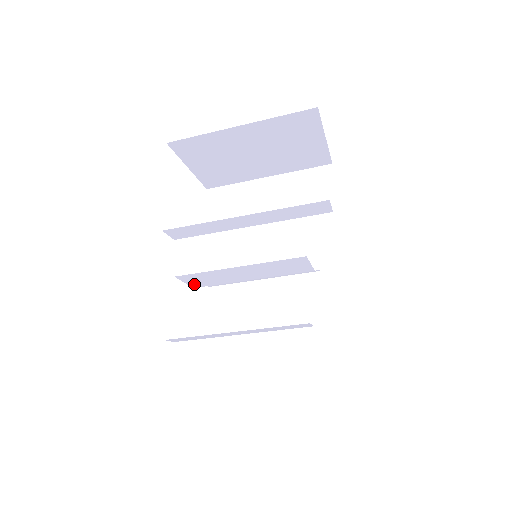
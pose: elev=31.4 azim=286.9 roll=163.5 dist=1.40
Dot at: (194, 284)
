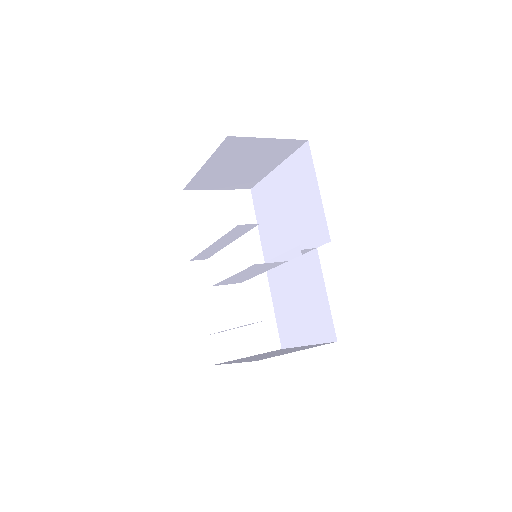
Dot at: (235, 283)
